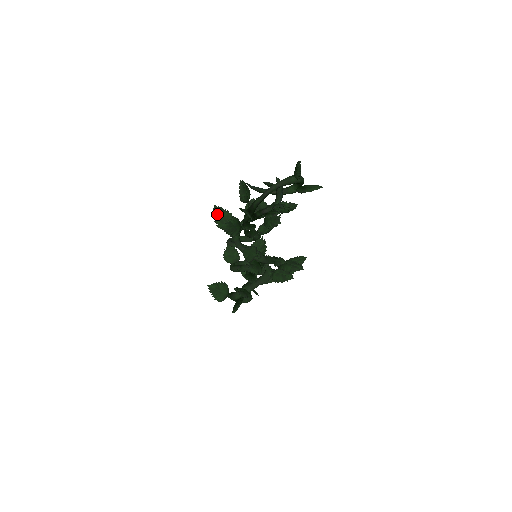
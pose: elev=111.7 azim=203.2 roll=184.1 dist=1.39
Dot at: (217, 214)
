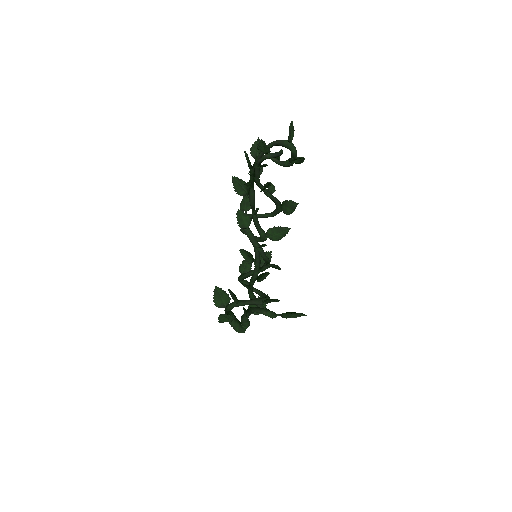
Dot at: (245, 198)
